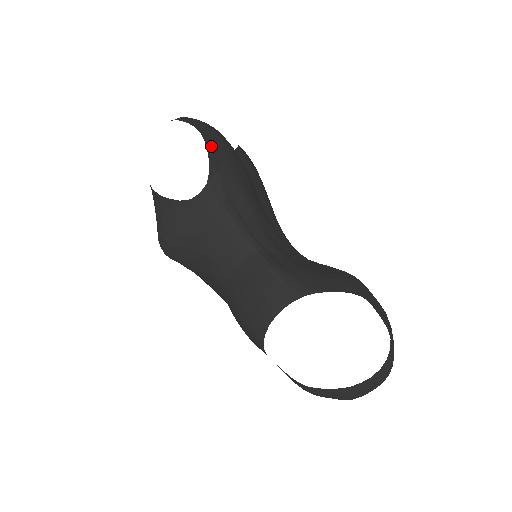
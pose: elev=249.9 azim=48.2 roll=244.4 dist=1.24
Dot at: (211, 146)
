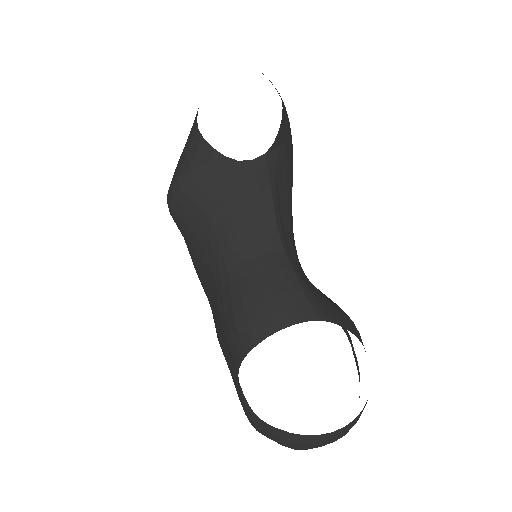
Dot at: (284, 118)
